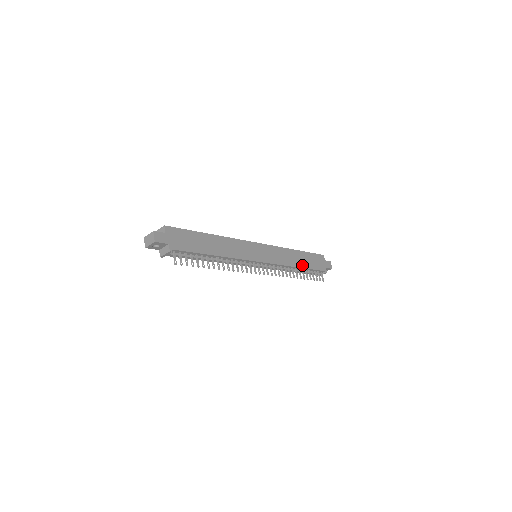
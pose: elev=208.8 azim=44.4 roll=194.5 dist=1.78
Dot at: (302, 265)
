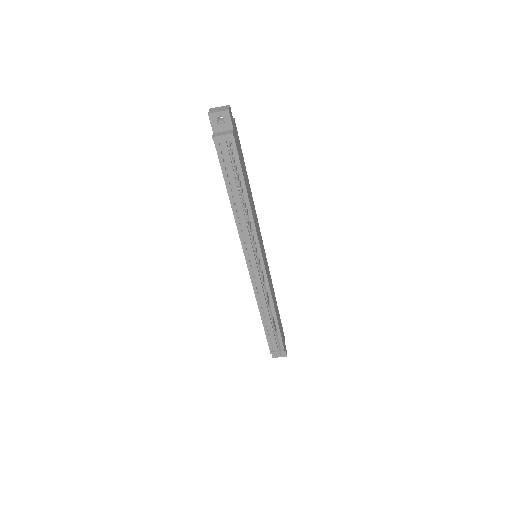
Dot at: (277, 315)
